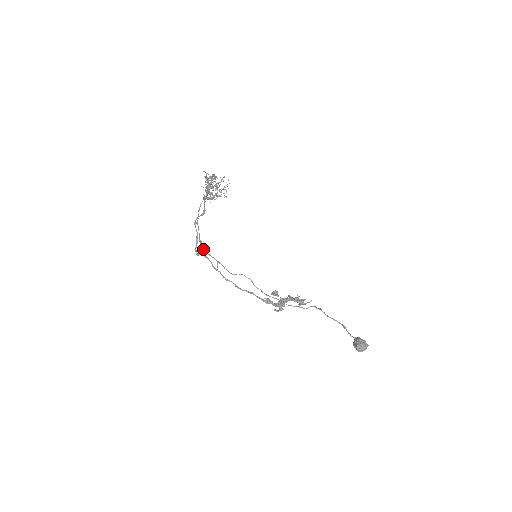
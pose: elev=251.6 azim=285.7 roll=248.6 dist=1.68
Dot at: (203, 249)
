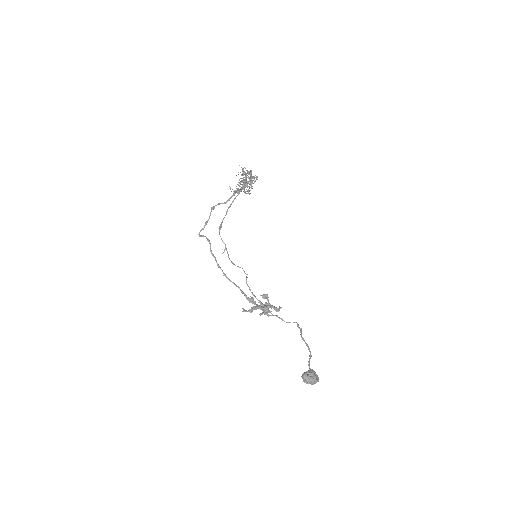
Dot at: (219, 233)
